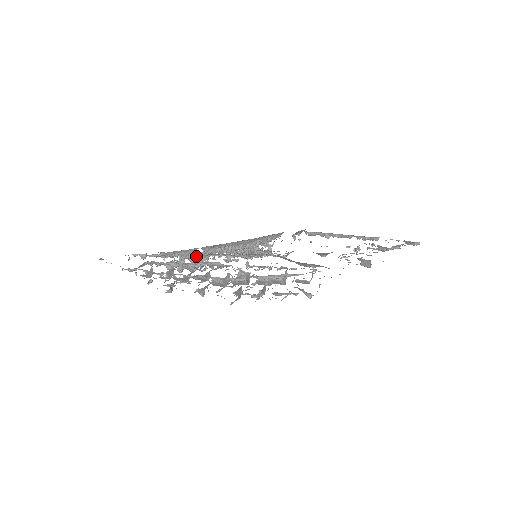
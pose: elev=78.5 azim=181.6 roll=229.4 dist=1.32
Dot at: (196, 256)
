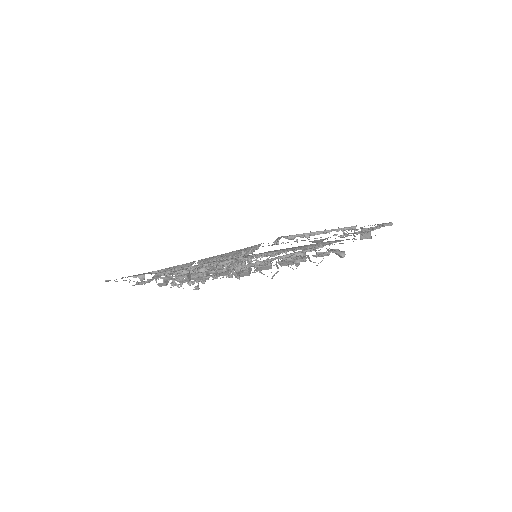
Dot at: (200, 264)
